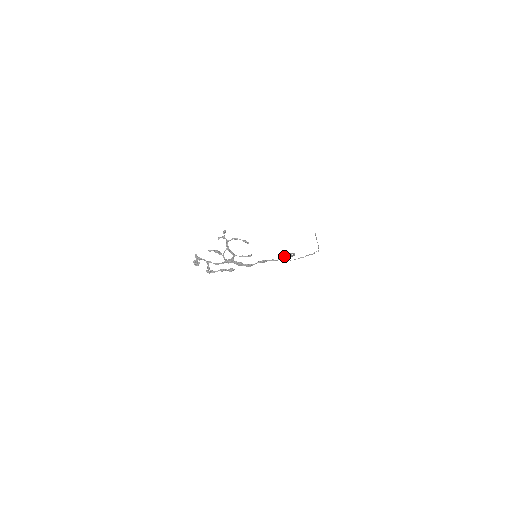
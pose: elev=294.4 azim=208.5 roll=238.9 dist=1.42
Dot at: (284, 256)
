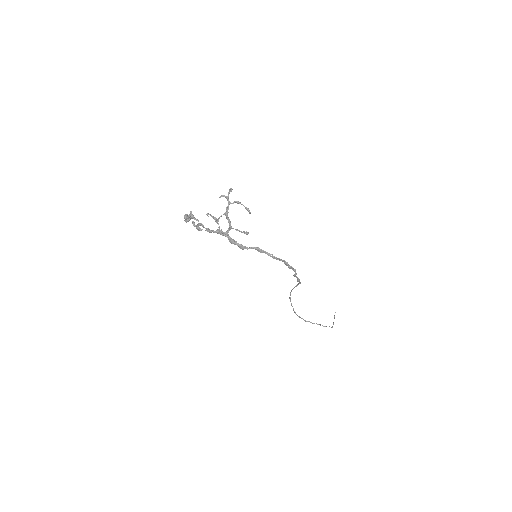
Dot at: occluded
